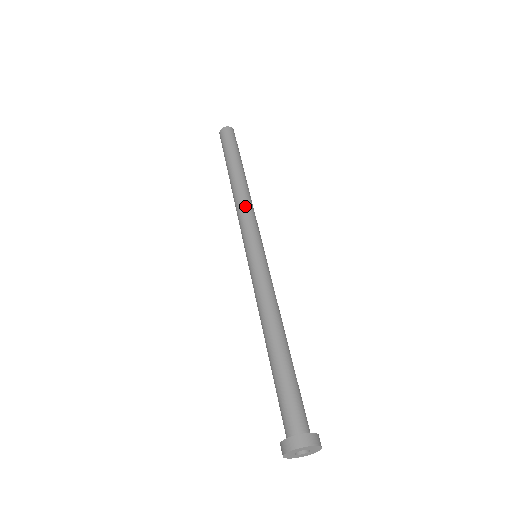
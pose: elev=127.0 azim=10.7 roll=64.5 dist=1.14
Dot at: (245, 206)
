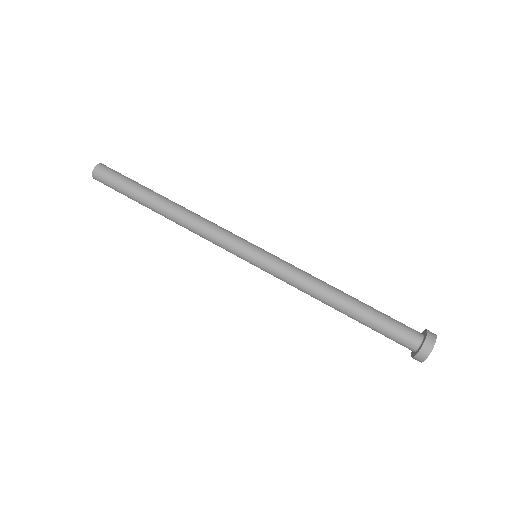
Dot at: (201, 231)
